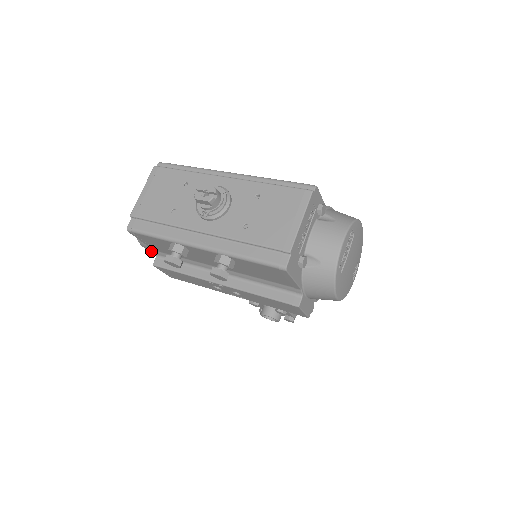
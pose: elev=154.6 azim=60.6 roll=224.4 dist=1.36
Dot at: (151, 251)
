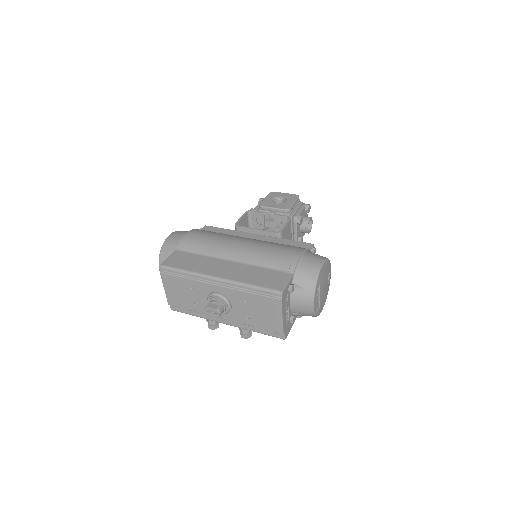
Dot at: occluded
